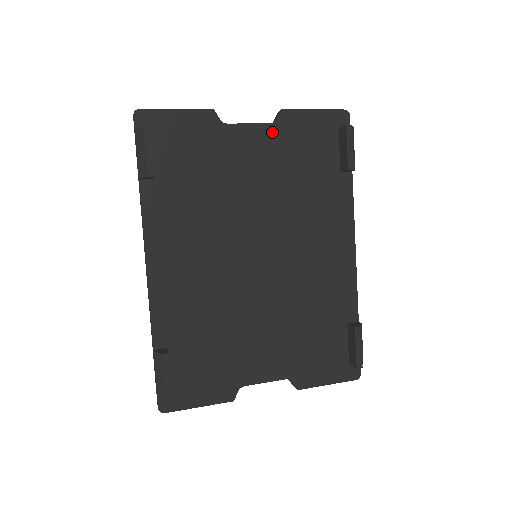
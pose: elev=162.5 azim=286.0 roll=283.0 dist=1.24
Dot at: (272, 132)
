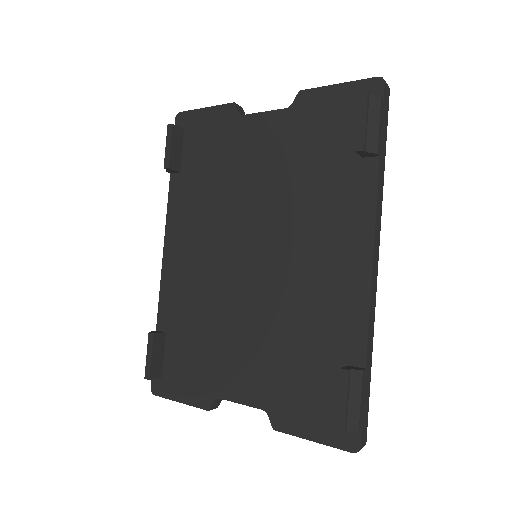
Dot at: (286, 118)
